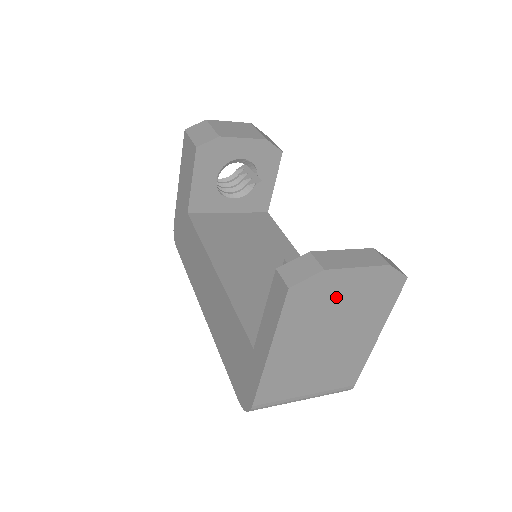
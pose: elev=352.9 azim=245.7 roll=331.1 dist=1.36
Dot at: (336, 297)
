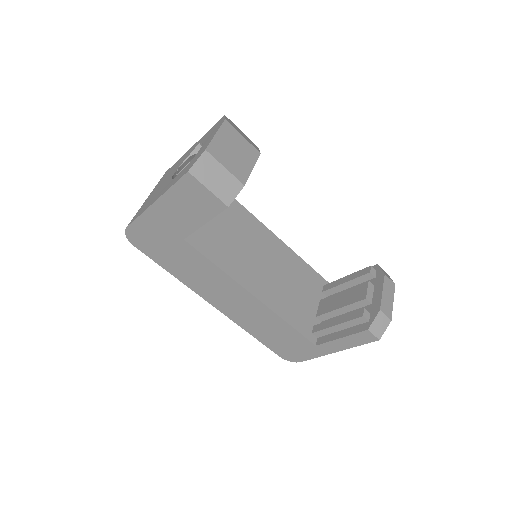
Dot at: occluded
